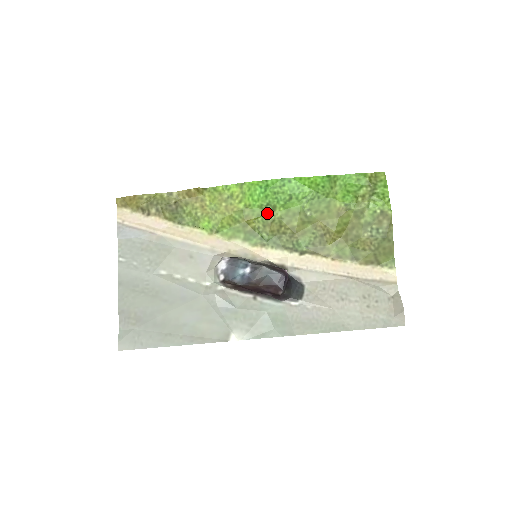
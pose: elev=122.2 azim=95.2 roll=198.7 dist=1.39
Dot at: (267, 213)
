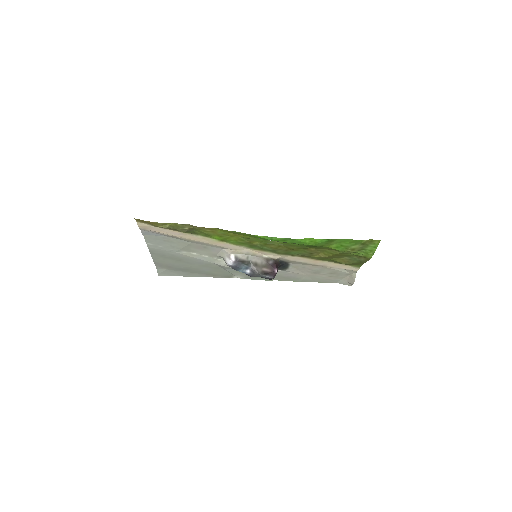
Dot at: (269, 241)
